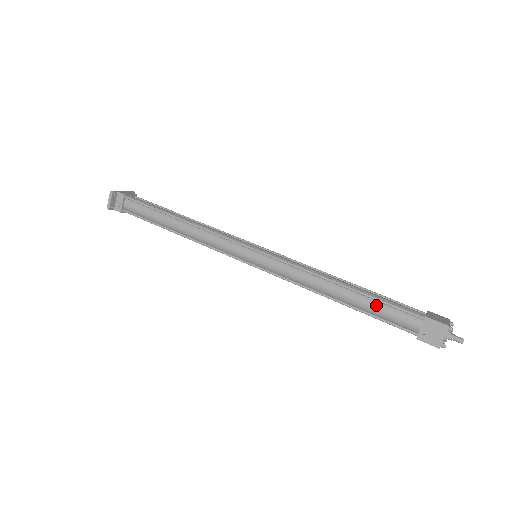
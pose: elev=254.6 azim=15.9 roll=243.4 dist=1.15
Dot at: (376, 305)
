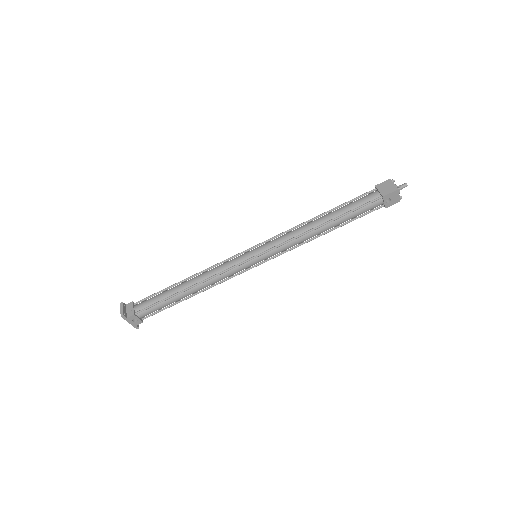
Dot at: (347, 206)
